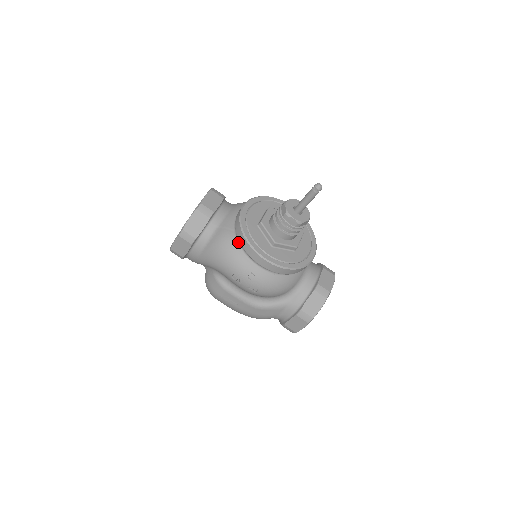
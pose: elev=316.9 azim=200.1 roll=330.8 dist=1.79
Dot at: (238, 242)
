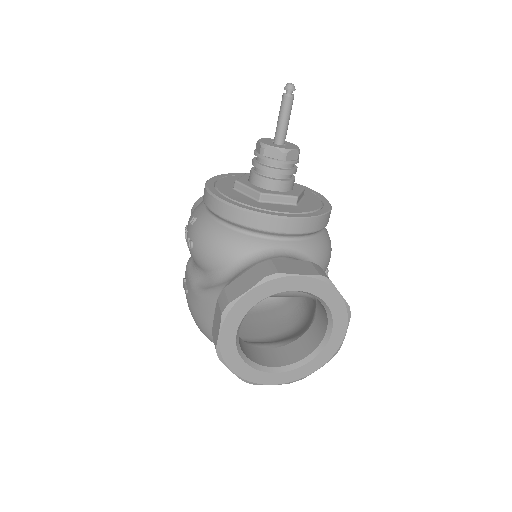
Dot at: occluded
